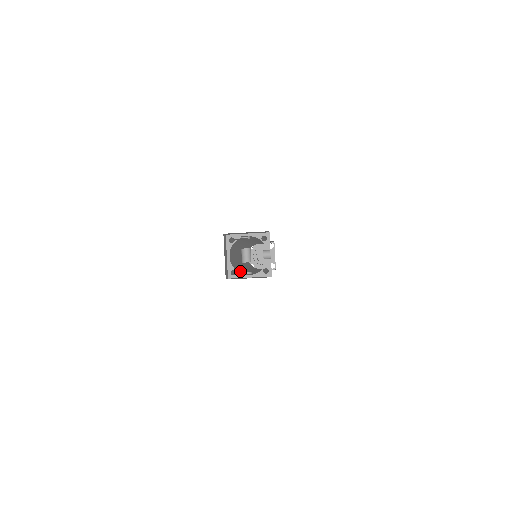
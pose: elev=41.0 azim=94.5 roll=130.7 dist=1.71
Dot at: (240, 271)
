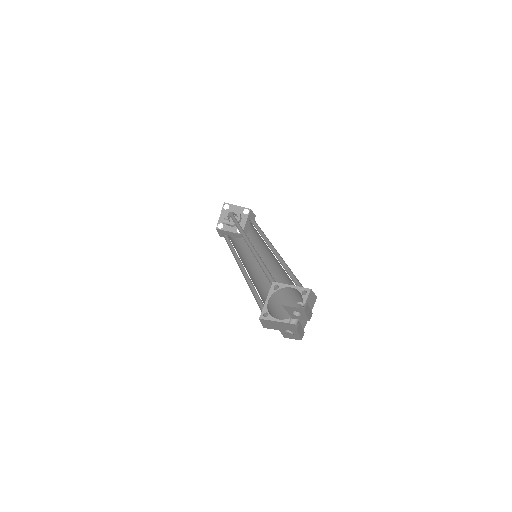
Dot at: occluded
